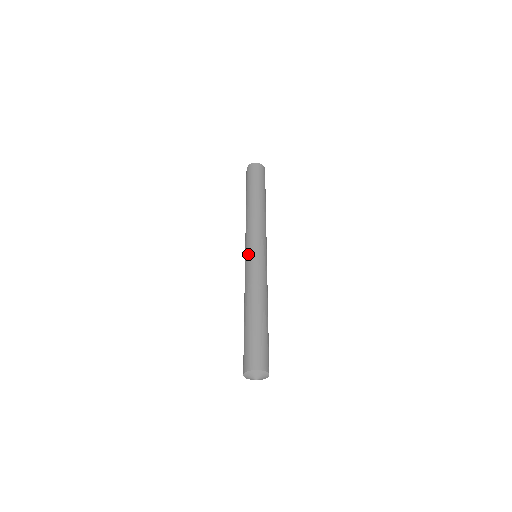
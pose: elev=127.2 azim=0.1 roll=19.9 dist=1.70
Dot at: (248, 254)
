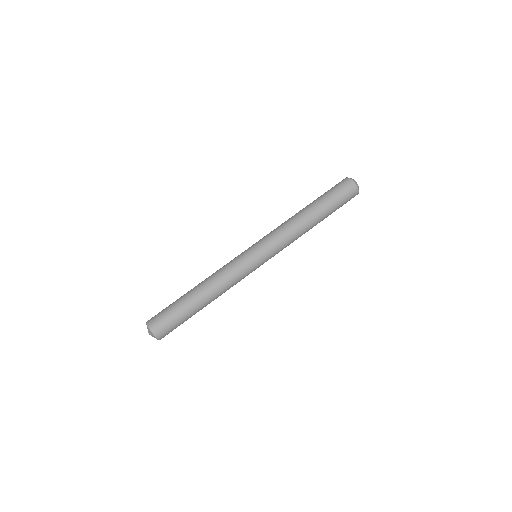
Dot at: (247, 249)
